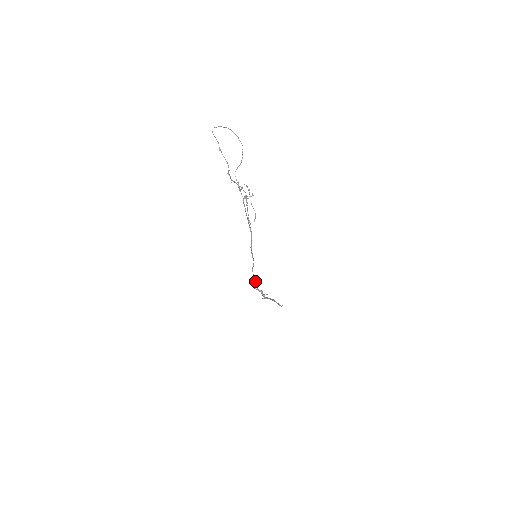
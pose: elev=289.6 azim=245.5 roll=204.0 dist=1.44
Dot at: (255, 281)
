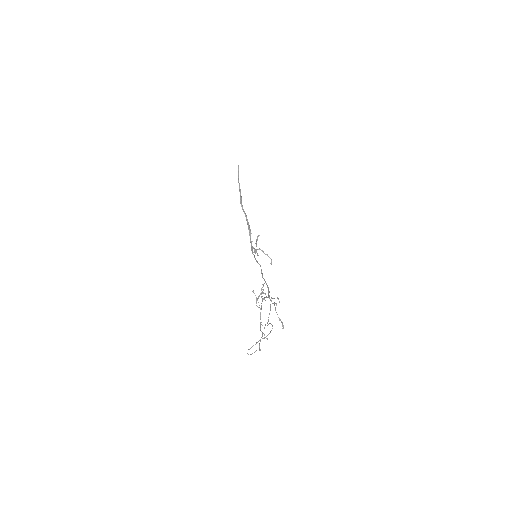
Dot at: (254, 252)
